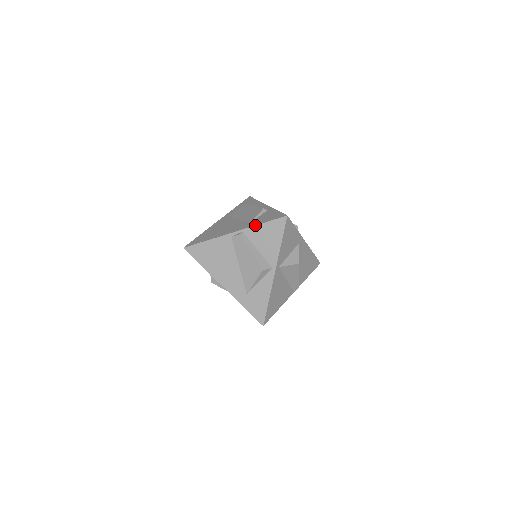
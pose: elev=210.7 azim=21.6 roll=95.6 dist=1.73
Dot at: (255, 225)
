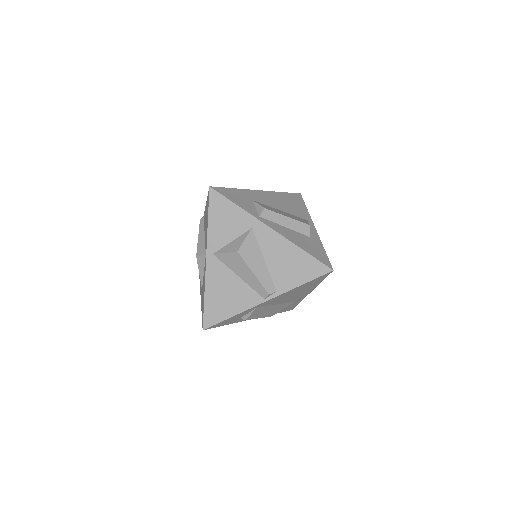
Dot at: (205, 206)
